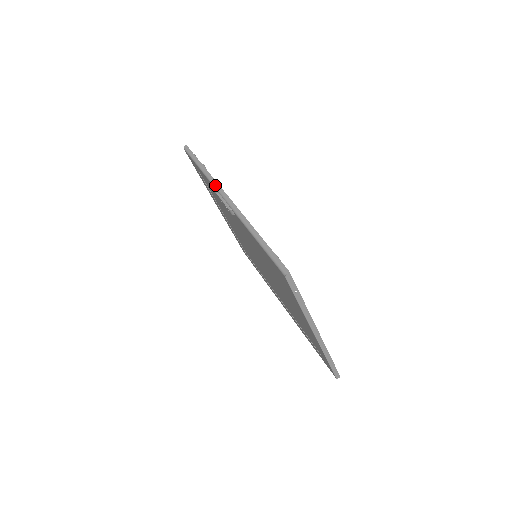
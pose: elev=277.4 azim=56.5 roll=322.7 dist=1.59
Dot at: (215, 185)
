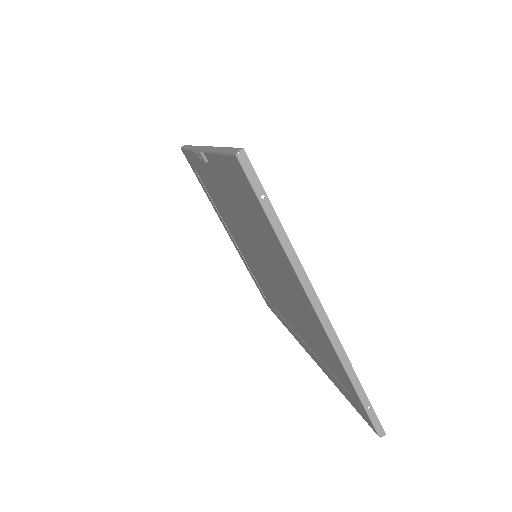
Dot at: (195, 147)
